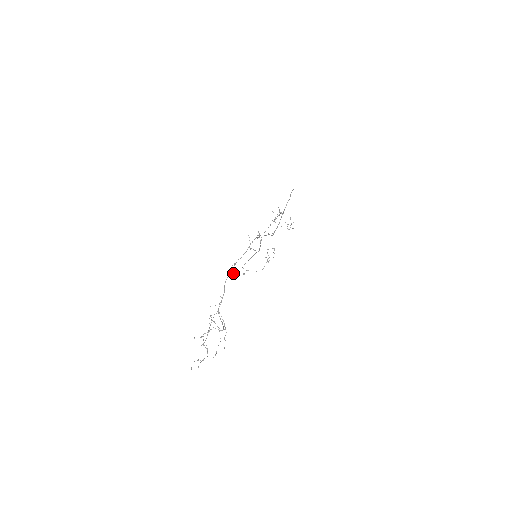
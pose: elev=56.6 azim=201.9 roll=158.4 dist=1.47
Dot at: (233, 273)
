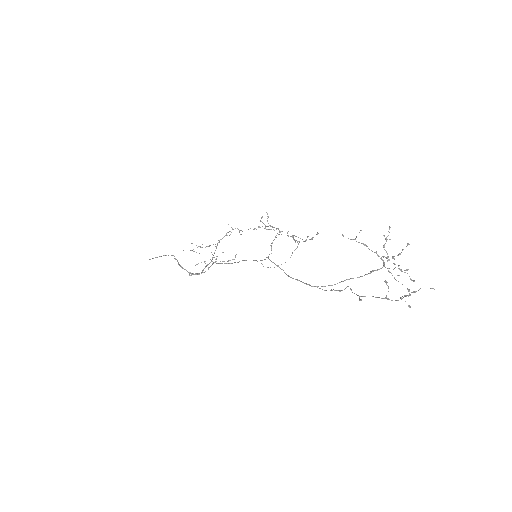
Dot at: occluded
